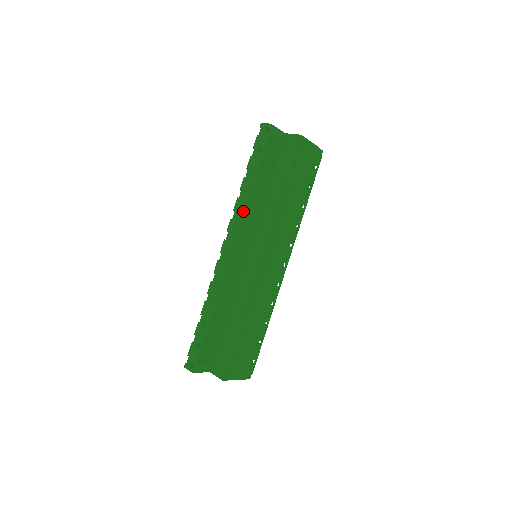
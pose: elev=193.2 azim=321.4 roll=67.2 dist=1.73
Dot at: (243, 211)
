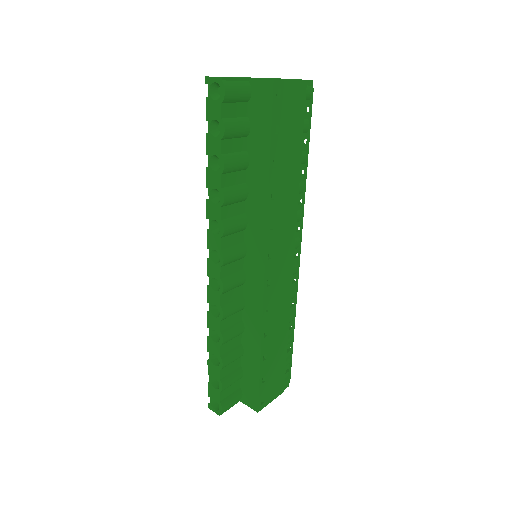
Dot at: (220, 220)
